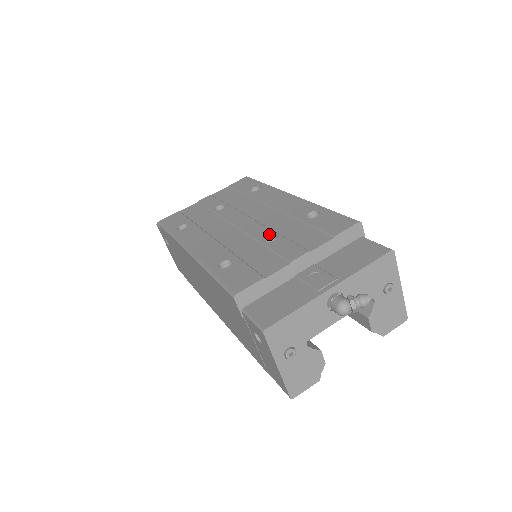
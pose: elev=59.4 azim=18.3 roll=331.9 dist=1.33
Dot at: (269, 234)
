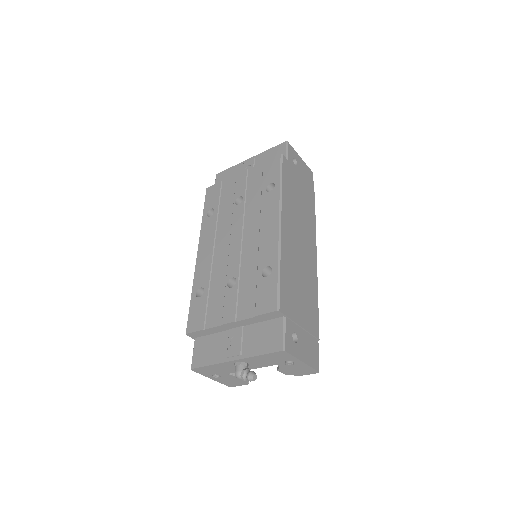
Dot at: (234, 276)
